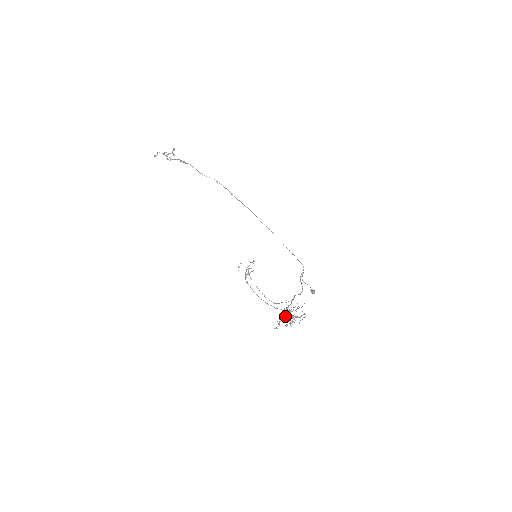
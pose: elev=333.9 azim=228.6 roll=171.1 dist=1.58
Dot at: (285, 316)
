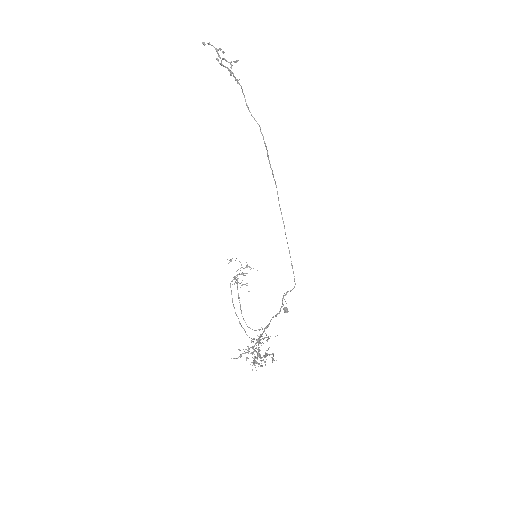
Dot at: occluded
